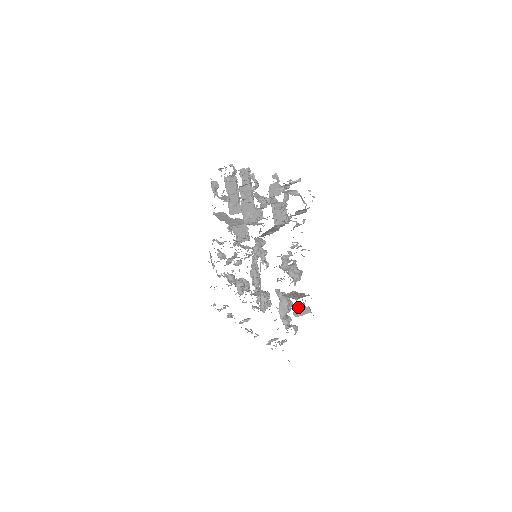
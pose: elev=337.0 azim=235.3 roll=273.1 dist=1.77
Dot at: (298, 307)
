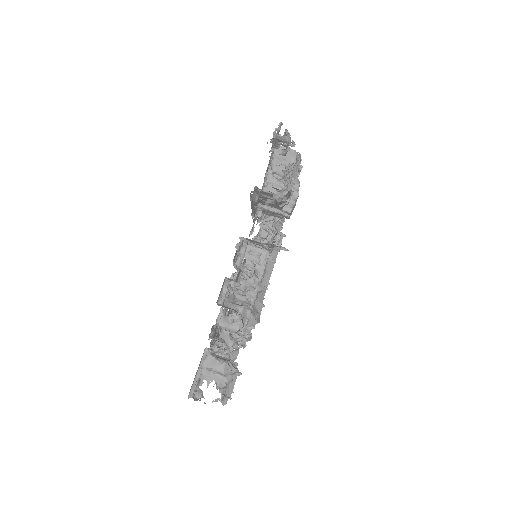
Dot at: occluded
